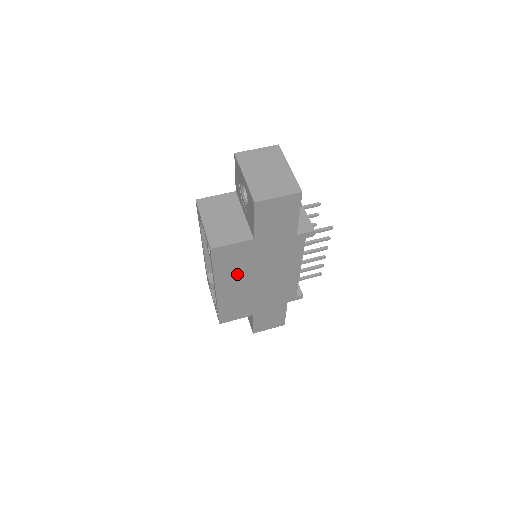
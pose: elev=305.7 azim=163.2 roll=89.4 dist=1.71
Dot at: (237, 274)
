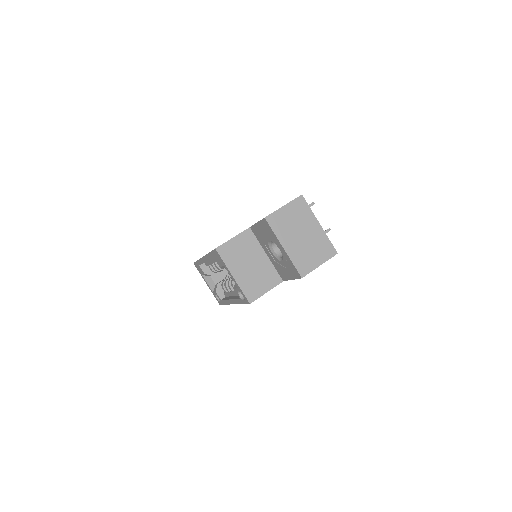
Dot at: occluded
